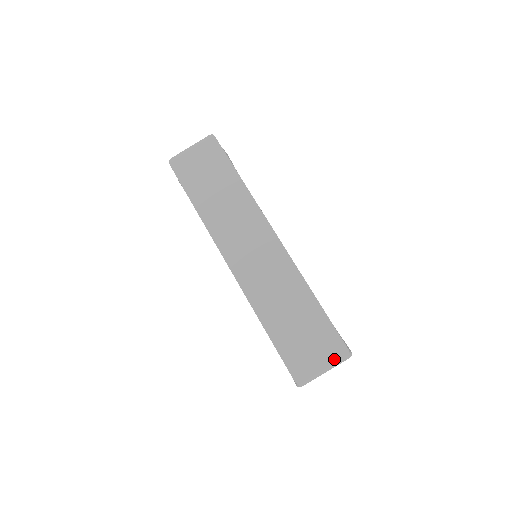
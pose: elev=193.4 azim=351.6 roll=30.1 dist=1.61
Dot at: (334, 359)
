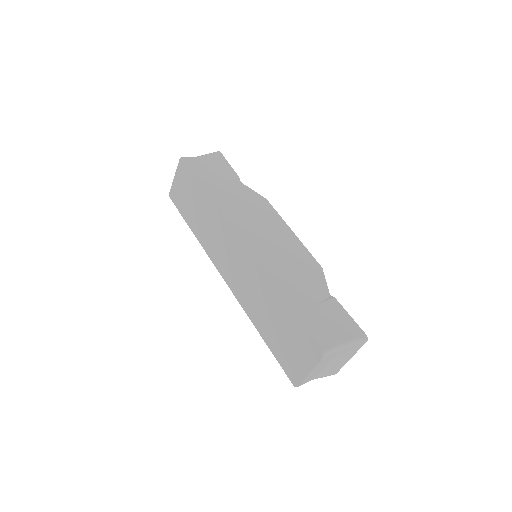
Dot at: (314, 362)
